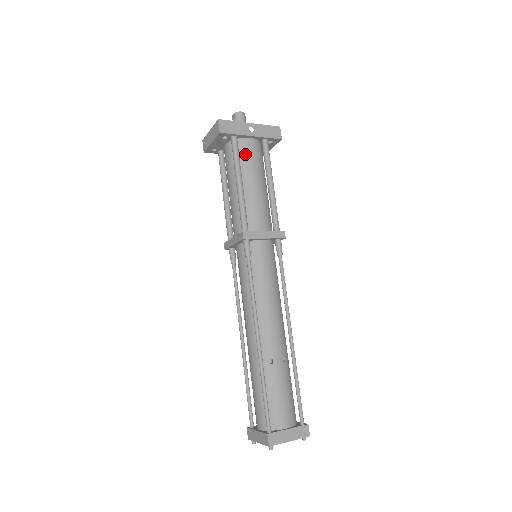
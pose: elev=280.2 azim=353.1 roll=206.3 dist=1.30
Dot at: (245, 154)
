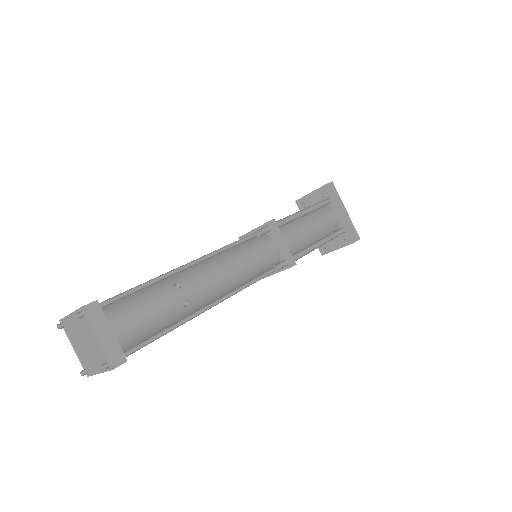
Dot at: (325, 213)
